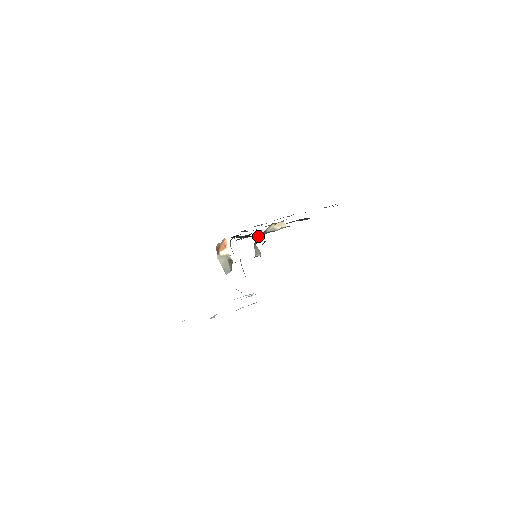
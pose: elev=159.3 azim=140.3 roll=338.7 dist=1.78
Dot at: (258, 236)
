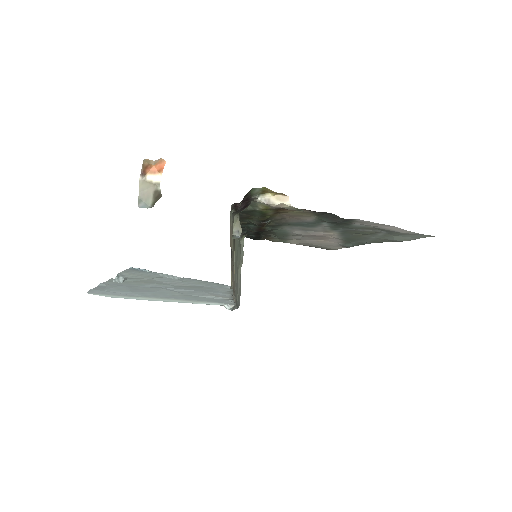
Dot at: (263, 224)
